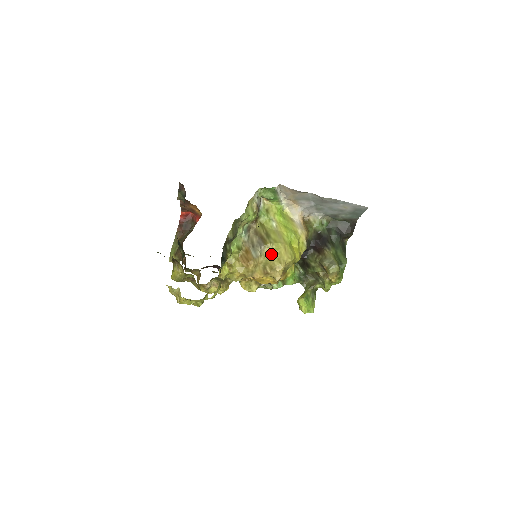
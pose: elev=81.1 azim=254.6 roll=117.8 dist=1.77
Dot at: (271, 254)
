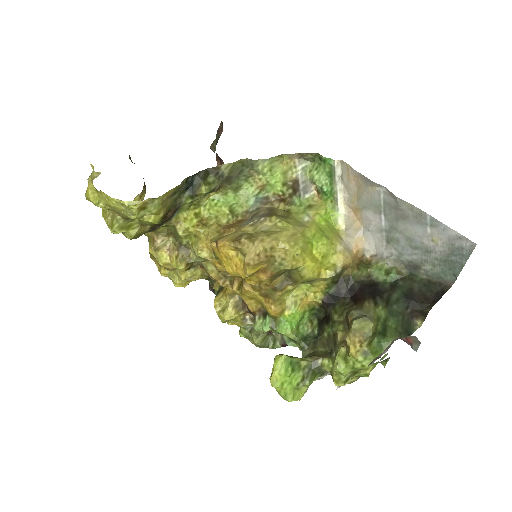
Dot at: (267, 229)
